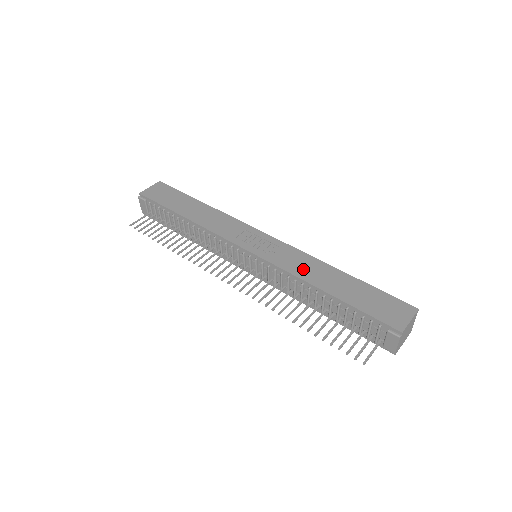
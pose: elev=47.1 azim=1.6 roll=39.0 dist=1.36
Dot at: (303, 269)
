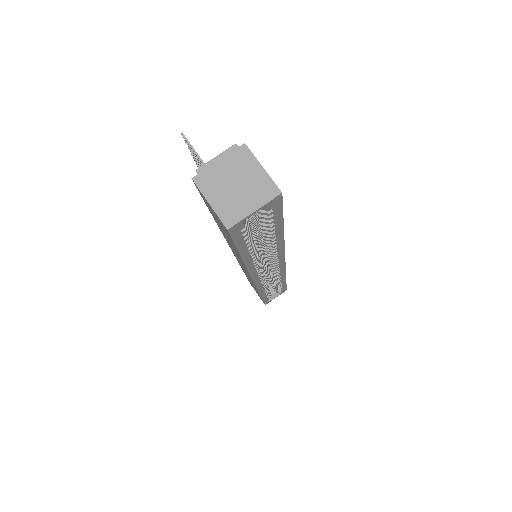
Dot at: occluded
